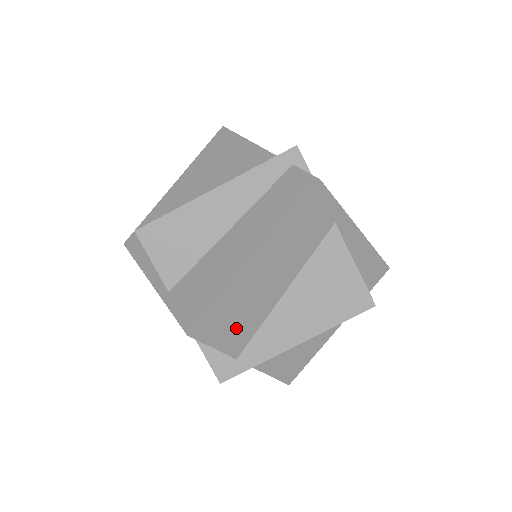
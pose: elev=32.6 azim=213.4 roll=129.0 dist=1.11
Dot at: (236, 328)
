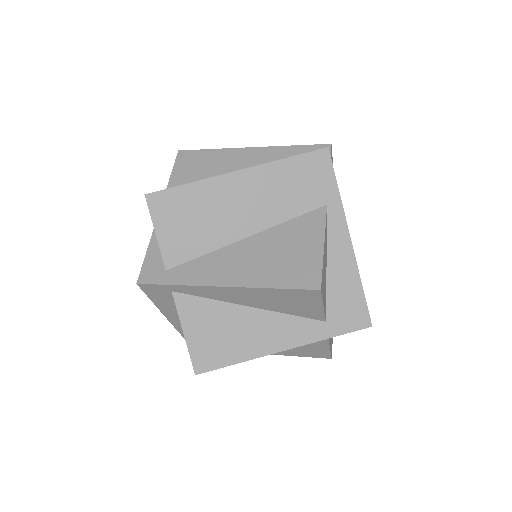
Dot at: (185, 232)
